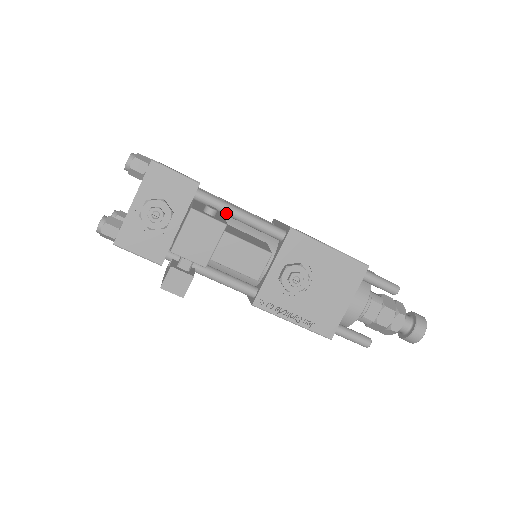
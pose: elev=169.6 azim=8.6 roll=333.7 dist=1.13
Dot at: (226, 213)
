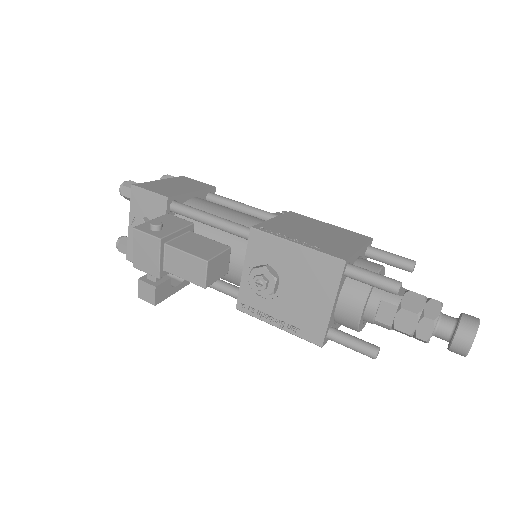
Dot at: (198, 221)
